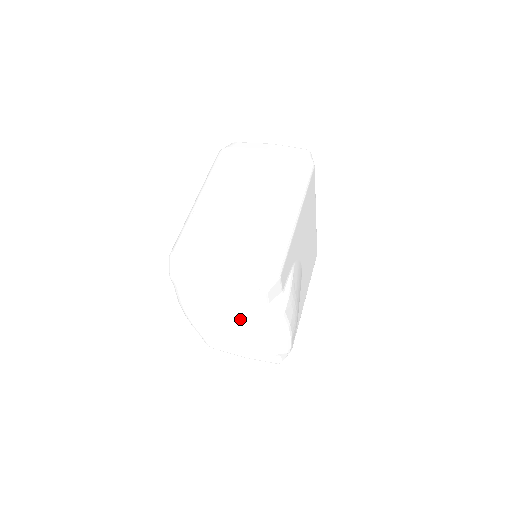
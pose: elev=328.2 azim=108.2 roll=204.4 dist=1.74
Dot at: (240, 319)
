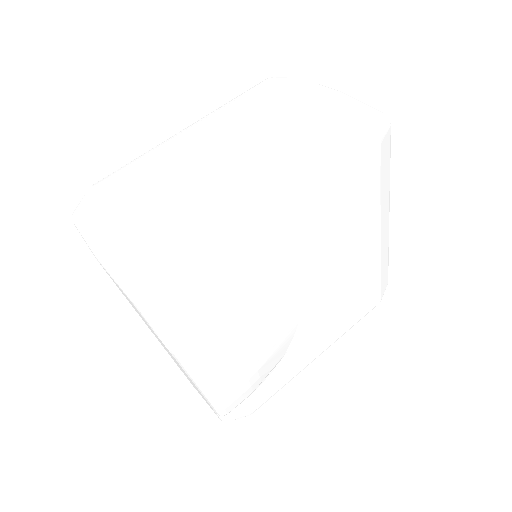
Dot at: occluded
